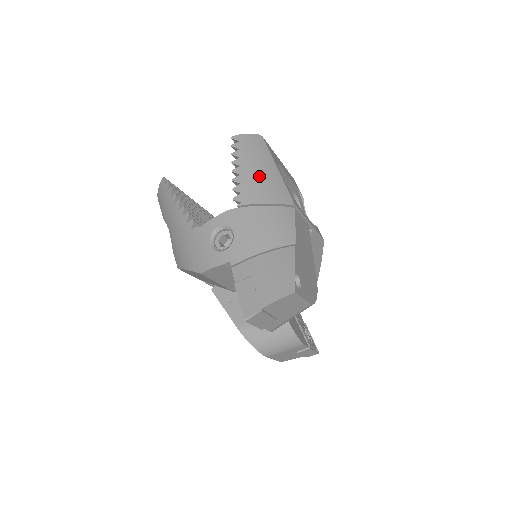
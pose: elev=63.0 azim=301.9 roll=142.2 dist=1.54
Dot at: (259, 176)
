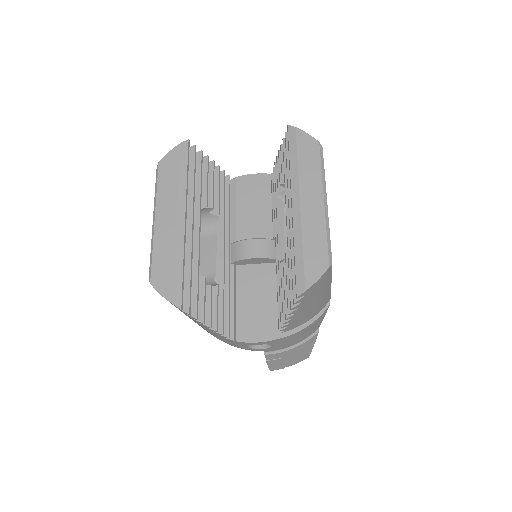
Dot at: (312, 308)
